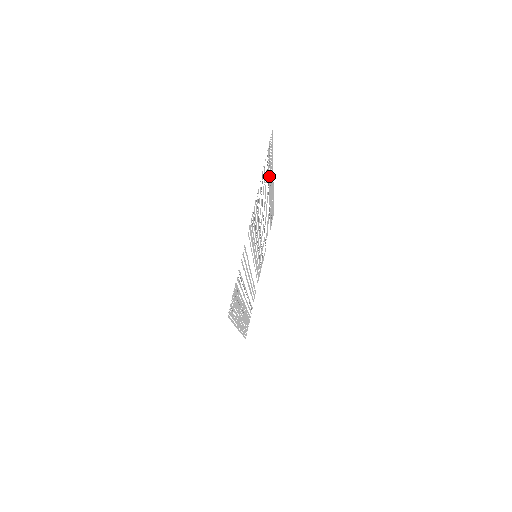
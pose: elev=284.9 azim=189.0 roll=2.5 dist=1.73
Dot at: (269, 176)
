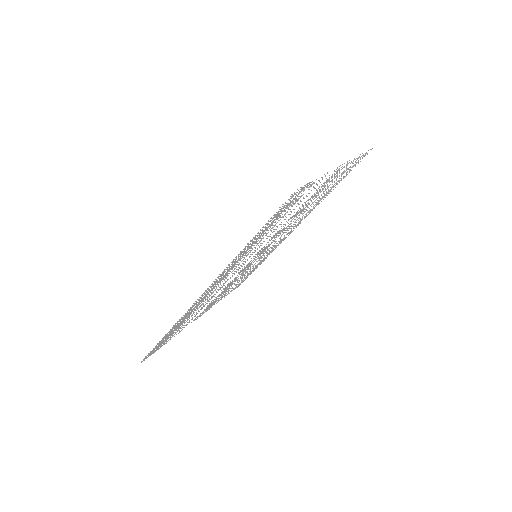
Dot at: occluded
